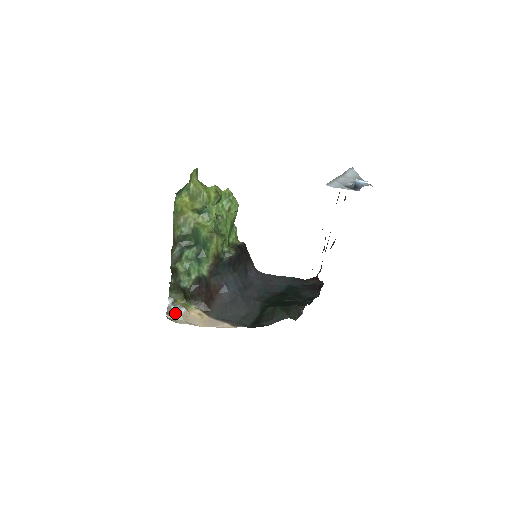
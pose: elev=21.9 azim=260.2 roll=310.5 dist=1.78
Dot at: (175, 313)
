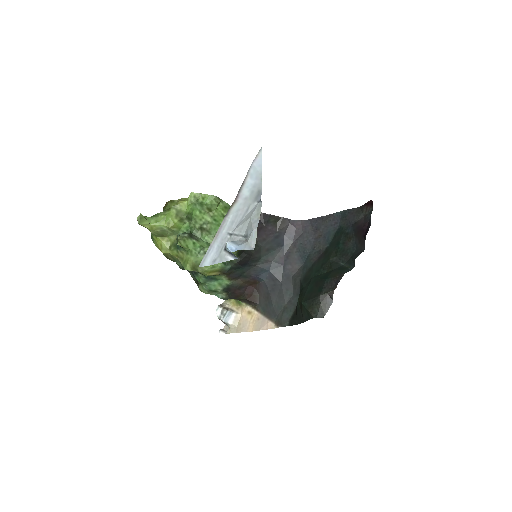
Dot at: (226, 324)
